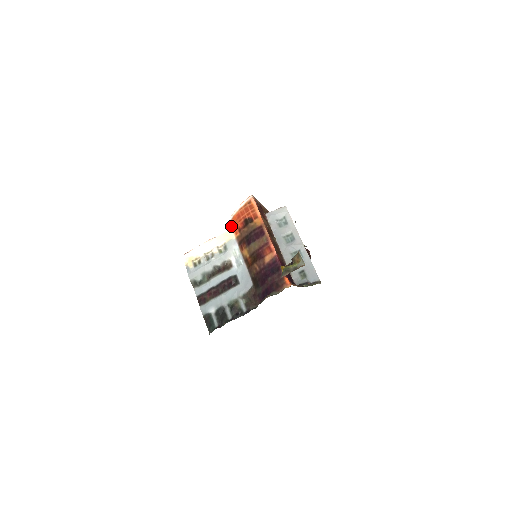
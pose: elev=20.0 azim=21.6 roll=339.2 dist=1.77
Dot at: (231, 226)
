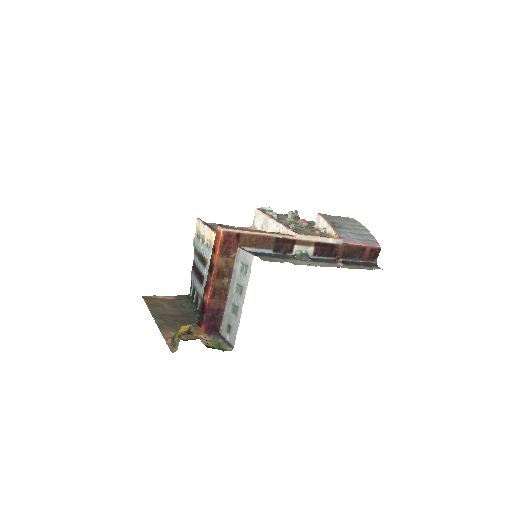
Dot at: occluded
